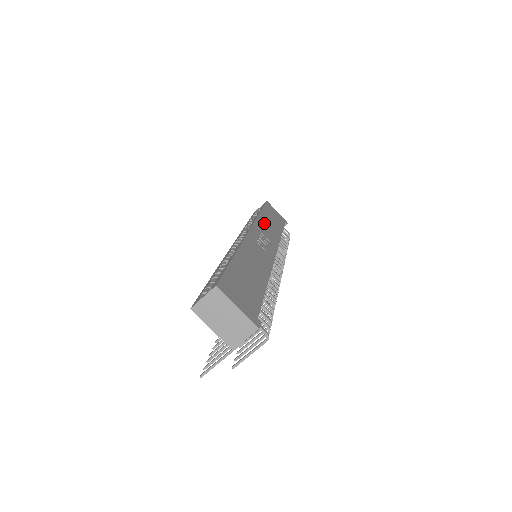
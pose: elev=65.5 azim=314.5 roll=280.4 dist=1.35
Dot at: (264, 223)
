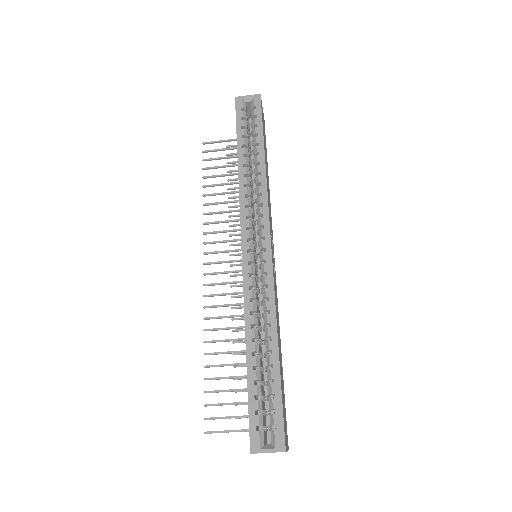
Dot at: occluded
